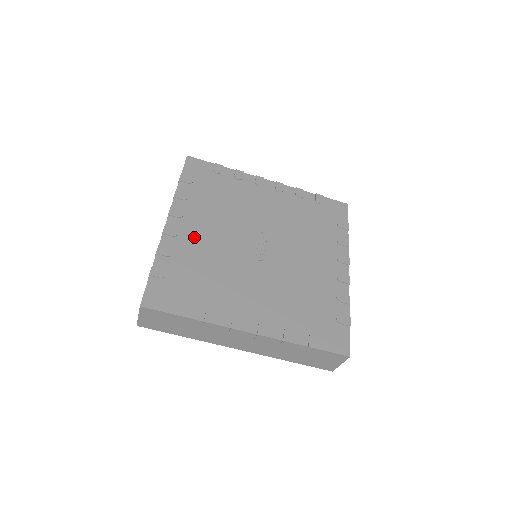
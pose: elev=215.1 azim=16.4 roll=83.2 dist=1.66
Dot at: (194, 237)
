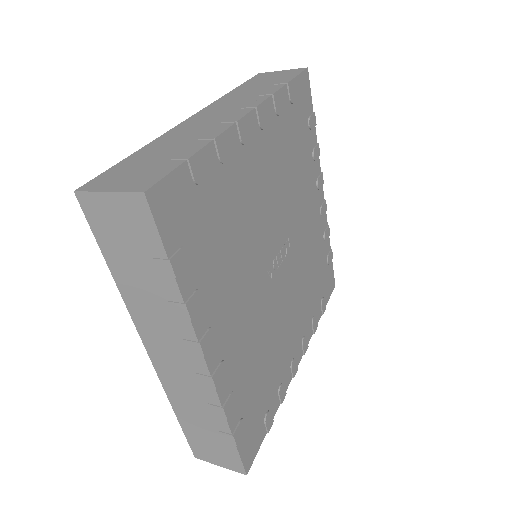
Dot at: (253, 170)
